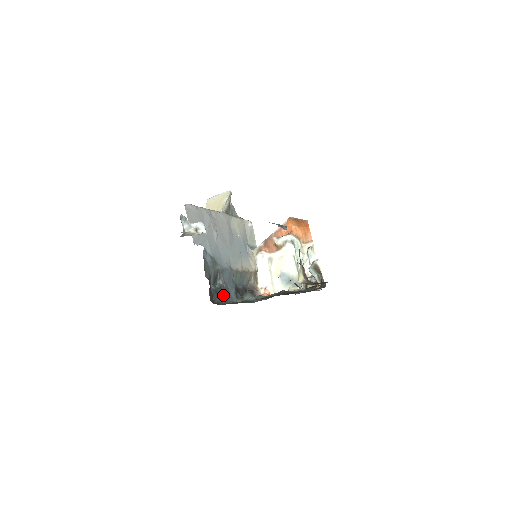
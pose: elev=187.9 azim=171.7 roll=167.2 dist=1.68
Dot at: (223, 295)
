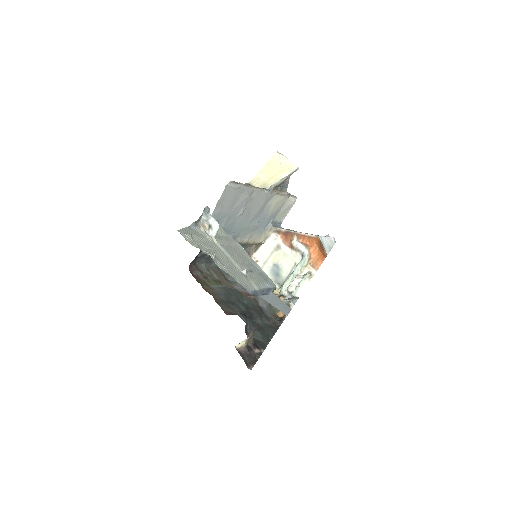
Dot at: (208, 260)
